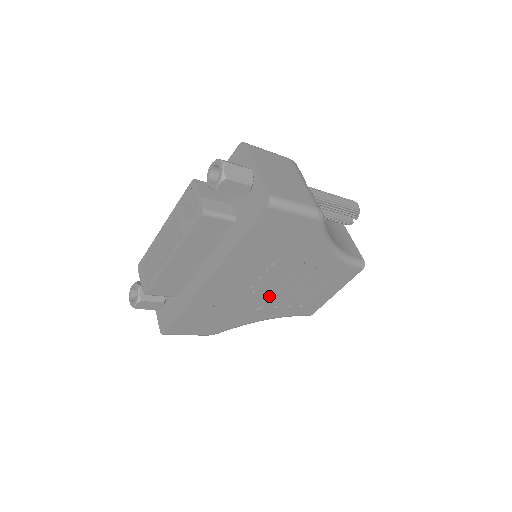
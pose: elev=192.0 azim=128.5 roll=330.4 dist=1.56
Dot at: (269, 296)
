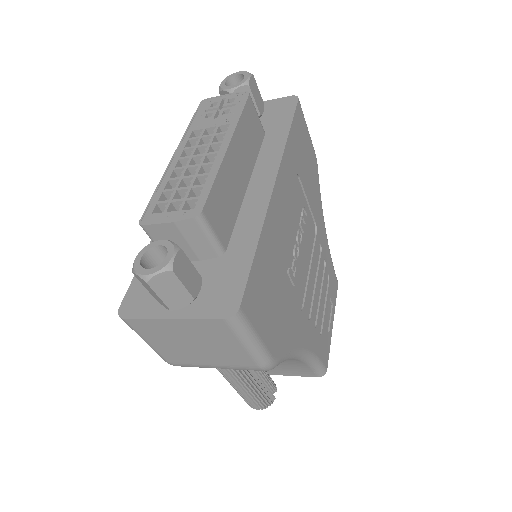
Dot at: (303, 285)
